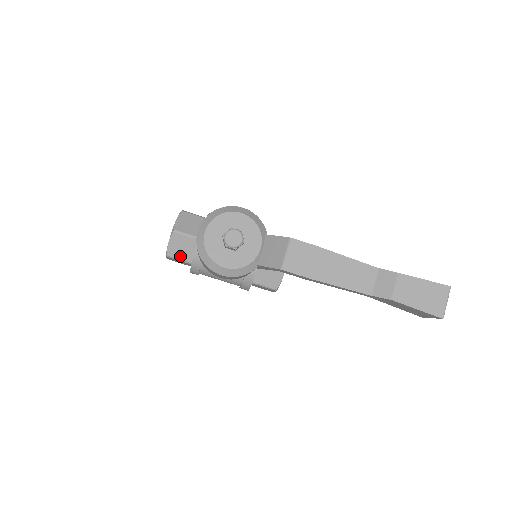
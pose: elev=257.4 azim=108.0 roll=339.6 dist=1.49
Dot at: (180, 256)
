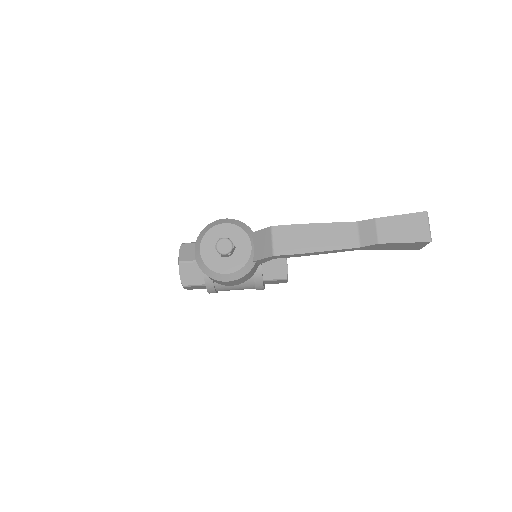
Dot at: (194, 282)
